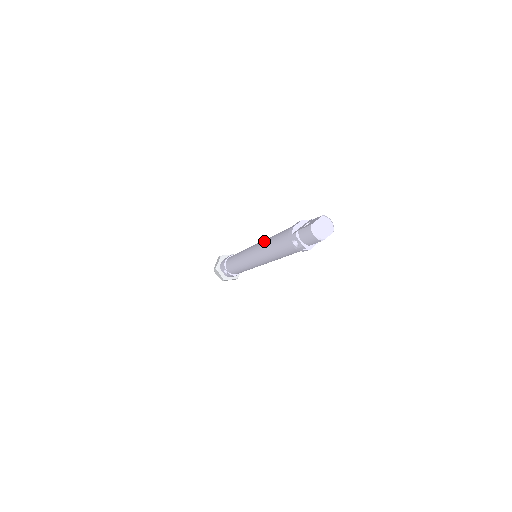
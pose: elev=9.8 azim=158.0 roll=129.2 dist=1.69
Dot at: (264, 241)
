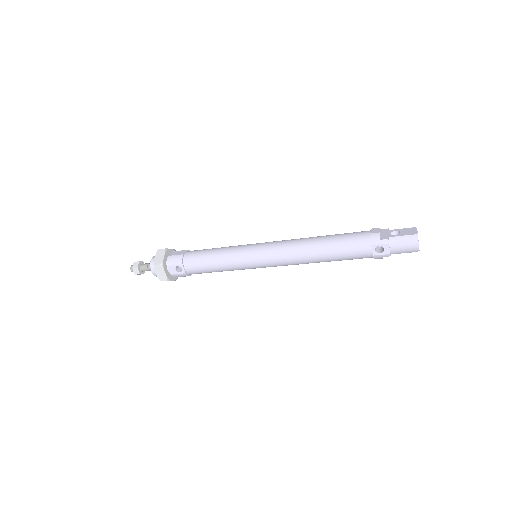
Dot at: (300, 241)
